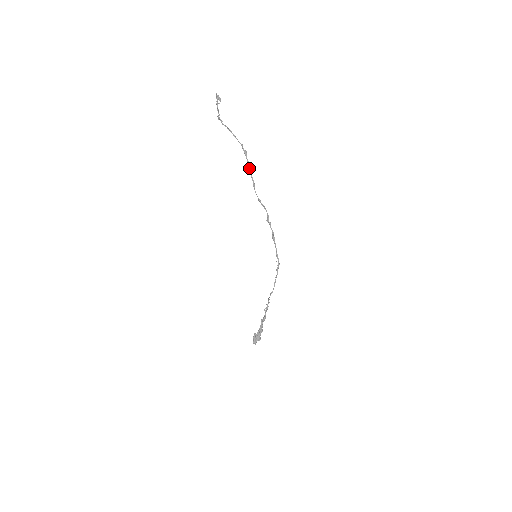
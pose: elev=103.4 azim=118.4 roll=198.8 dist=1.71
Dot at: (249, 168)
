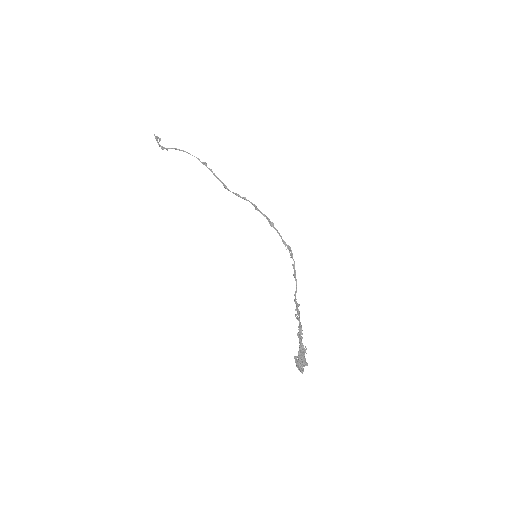
Dot at: (213, 174)
